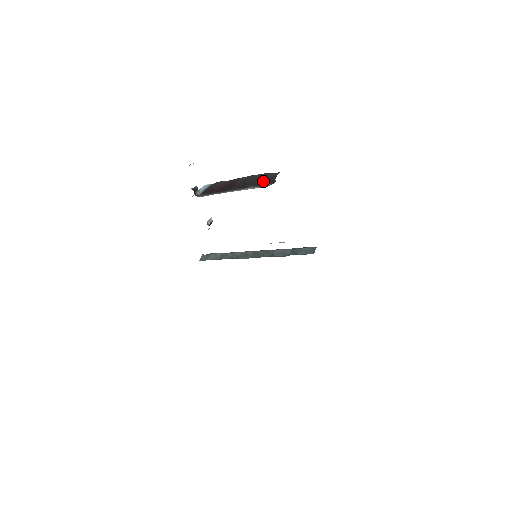
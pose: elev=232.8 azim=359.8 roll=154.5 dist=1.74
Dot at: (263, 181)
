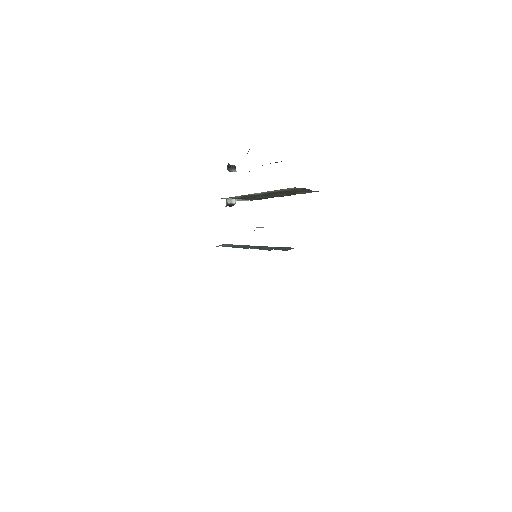
Dot at: (275, 162)
